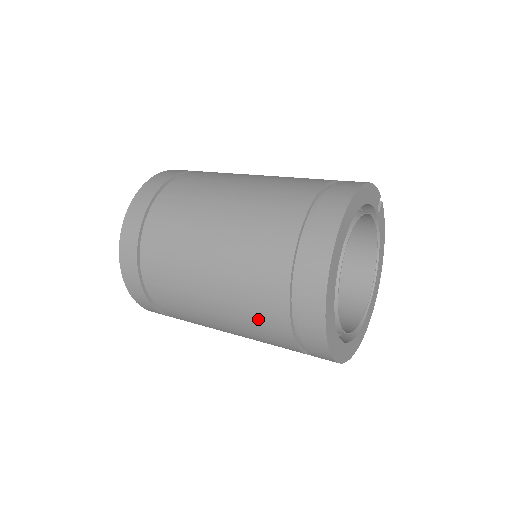
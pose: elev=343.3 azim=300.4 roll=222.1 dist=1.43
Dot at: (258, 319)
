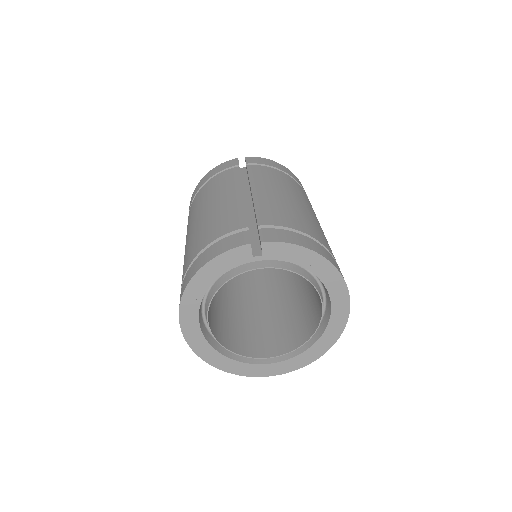
Dot at: occluded
